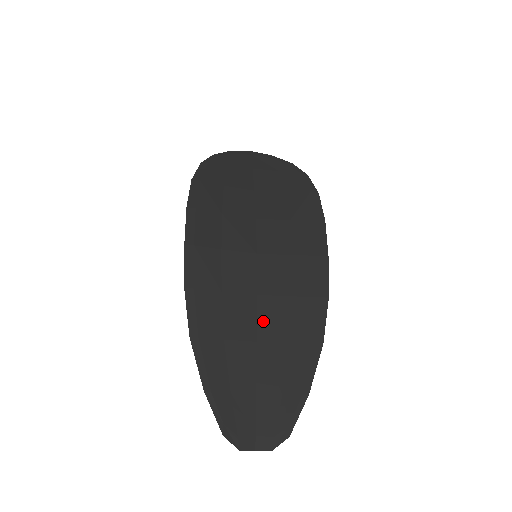
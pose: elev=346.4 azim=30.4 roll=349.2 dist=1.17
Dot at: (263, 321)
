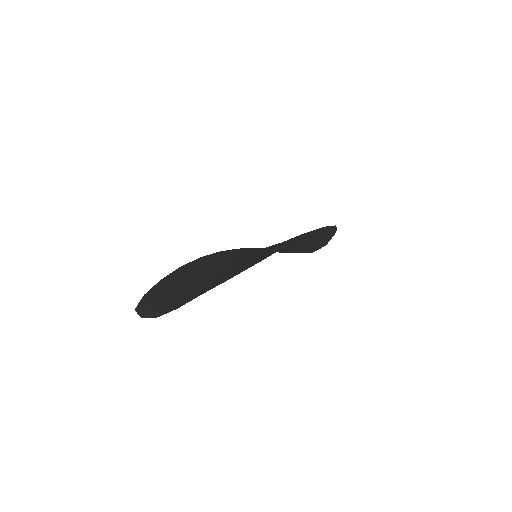
Dot at: (228, 266)
